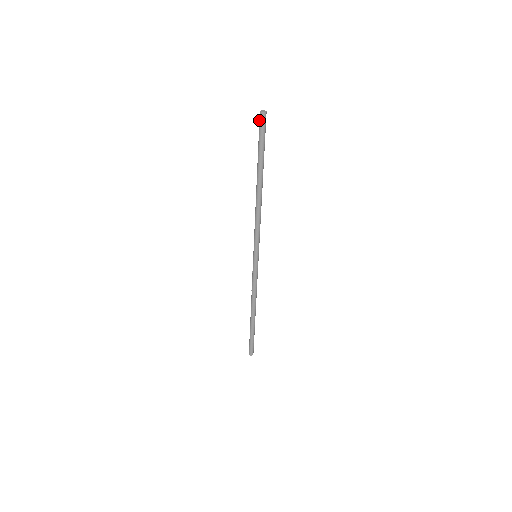
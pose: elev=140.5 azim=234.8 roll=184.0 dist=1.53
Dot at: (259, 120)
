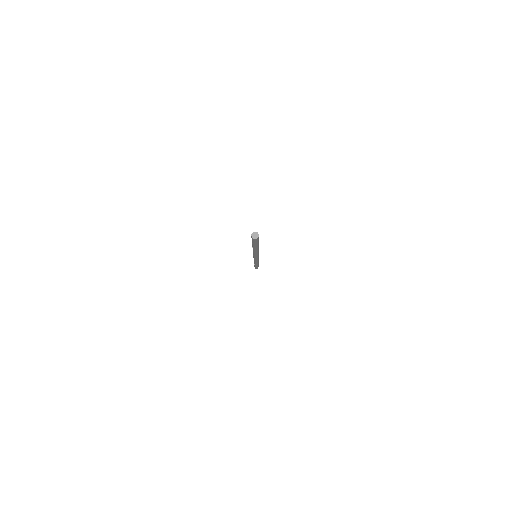
Dot at: occluded
